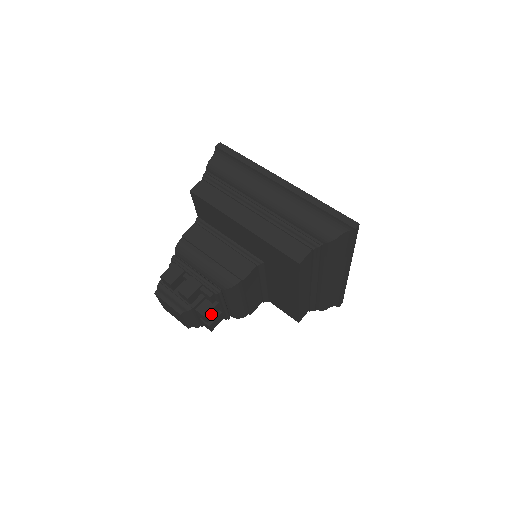
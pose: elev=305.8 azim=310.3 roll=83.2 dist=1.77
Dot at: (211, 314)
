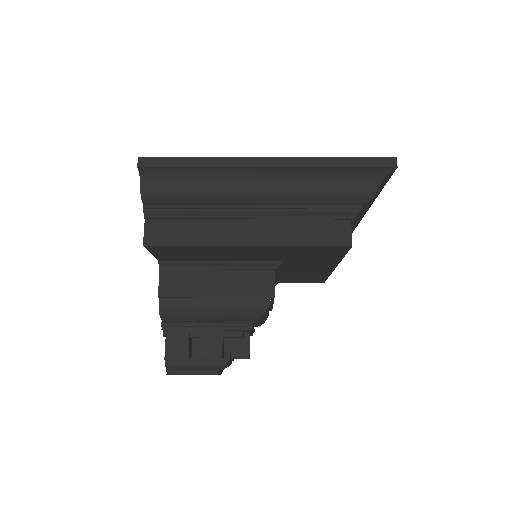
Dot at: occluded
